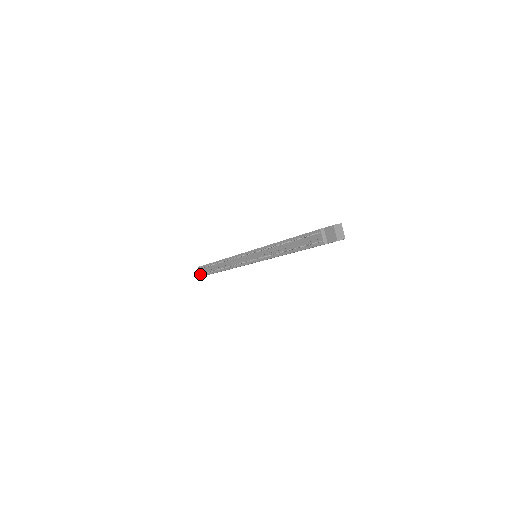
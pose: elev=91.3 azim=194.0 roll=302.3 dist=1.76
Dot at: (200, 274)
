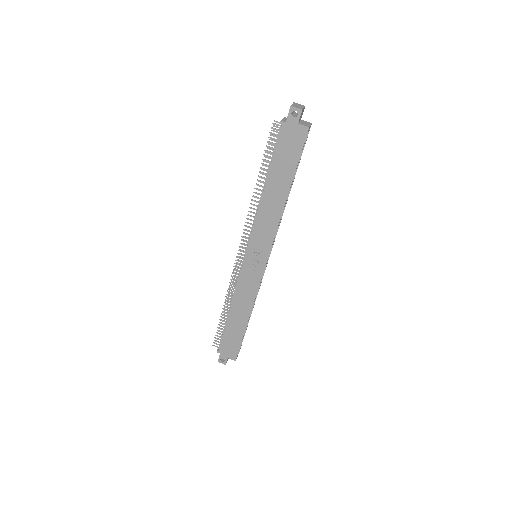
Dot at: (214, 342)
